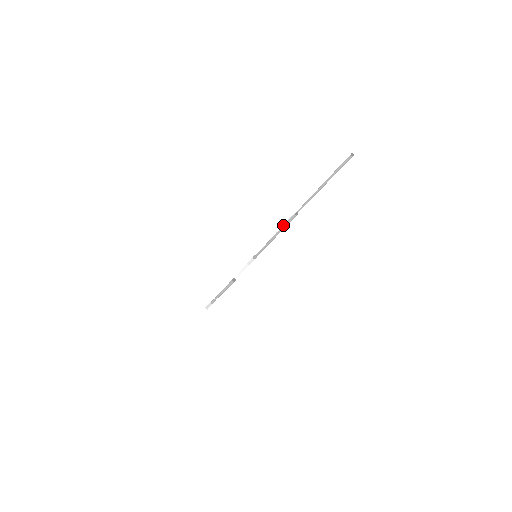
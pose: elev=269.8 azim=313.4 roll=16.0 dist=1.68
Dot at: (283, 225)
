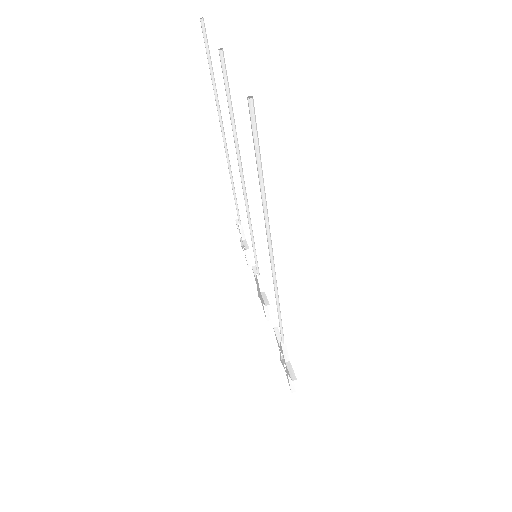
Dot at: occluded
